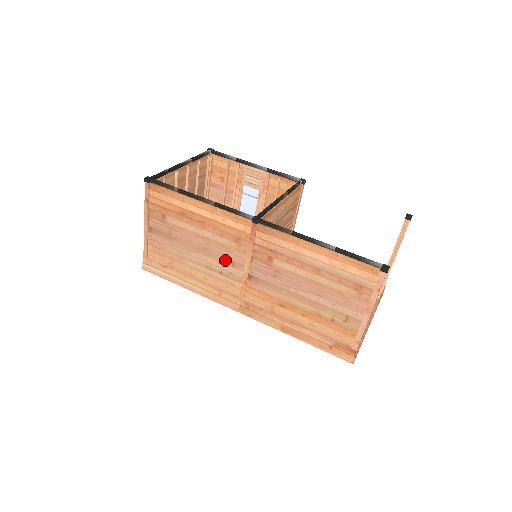
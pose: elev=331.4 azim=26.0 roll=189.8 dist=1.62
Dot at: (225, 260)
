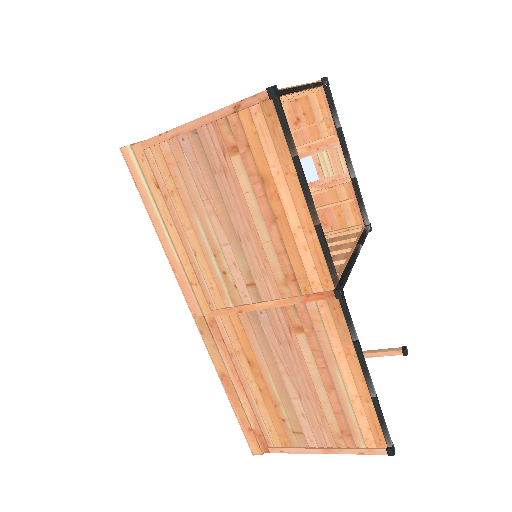
Dot at: (247, 272)
